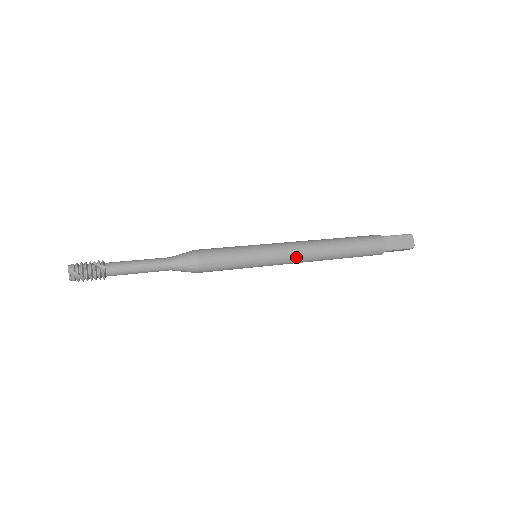
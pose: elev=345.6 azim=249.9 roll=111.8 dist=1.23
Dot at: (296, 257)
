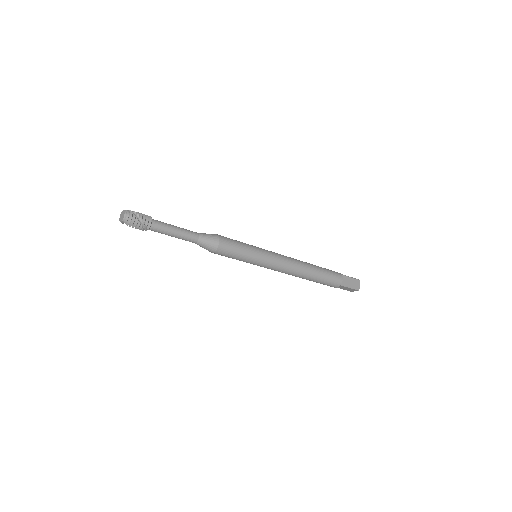
Dot at: (283, 256)
